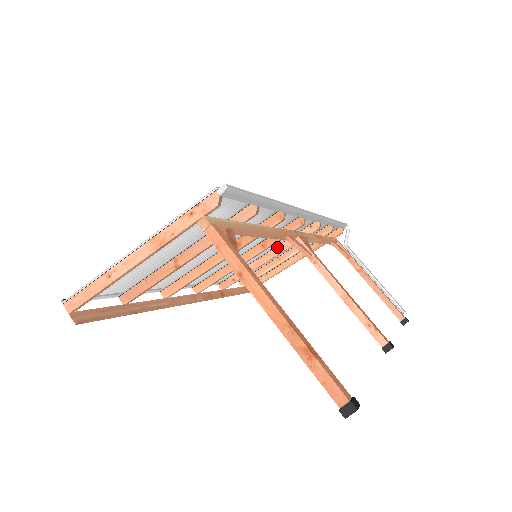
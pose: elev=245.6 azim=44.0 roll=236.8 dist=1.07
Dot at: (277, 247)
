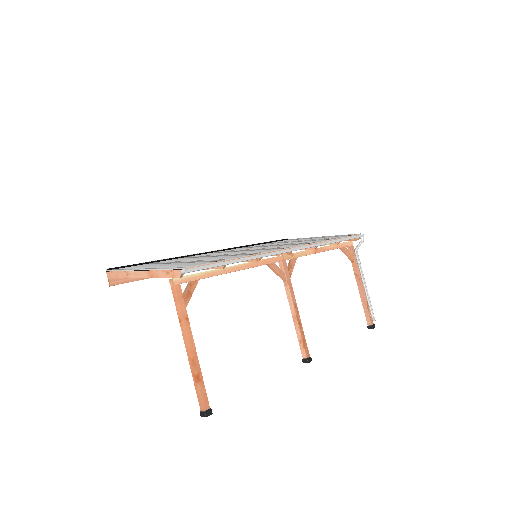
Dot at: occluded
